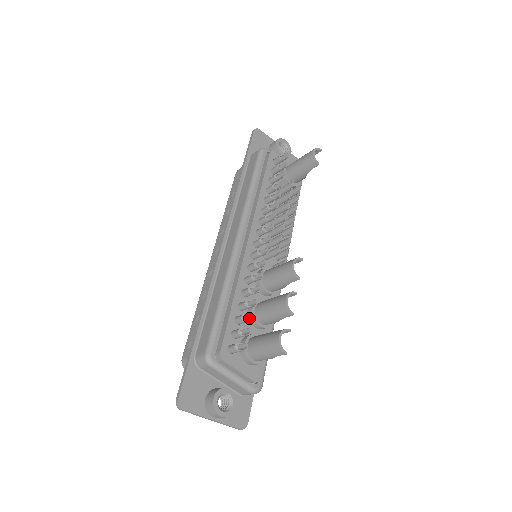
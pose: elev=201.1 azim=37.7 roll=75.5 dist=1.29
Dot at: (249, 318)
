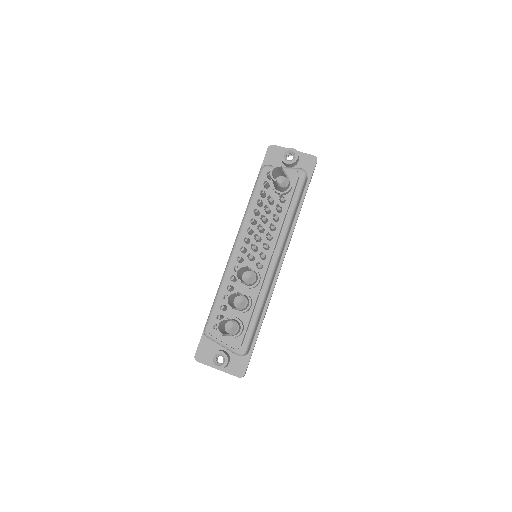
Dot at: (223, 308)
